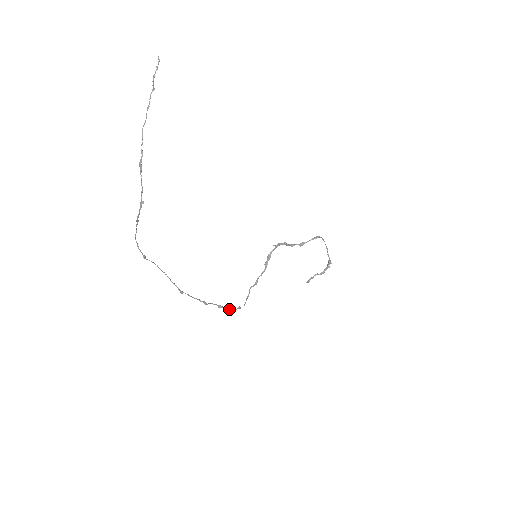
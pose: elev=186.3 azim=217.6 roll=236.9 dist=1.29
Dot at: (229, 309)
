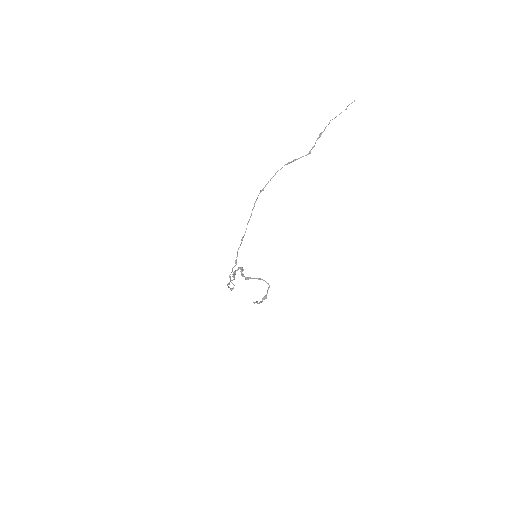
Dot at: (232, 283)
